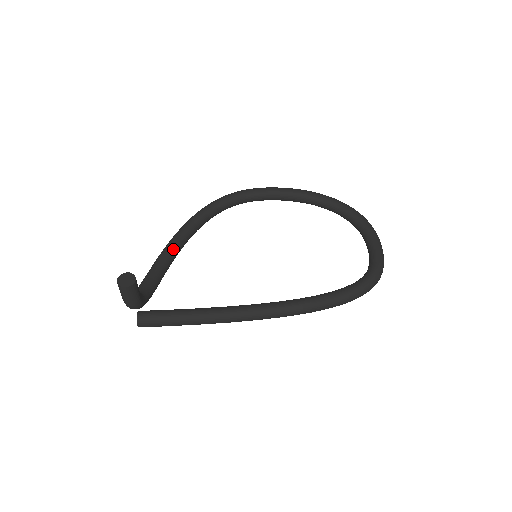
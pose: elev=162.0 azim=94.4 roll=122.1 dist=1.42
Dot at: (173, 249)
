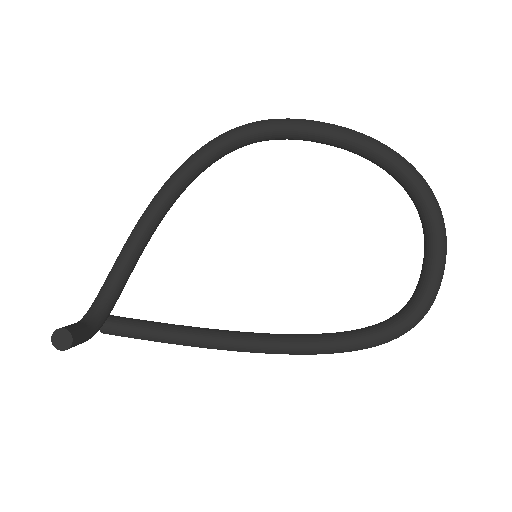
Dot at: (148, 227)
